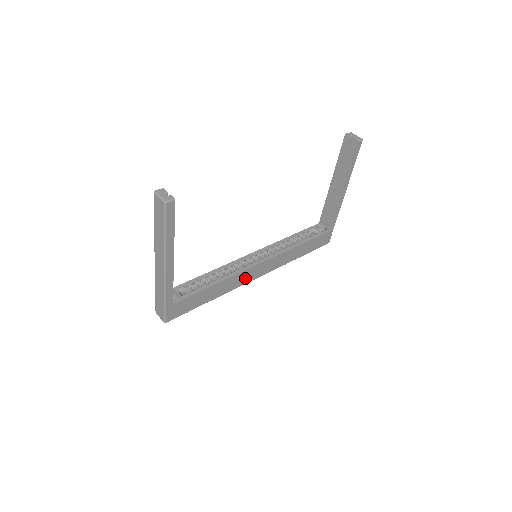
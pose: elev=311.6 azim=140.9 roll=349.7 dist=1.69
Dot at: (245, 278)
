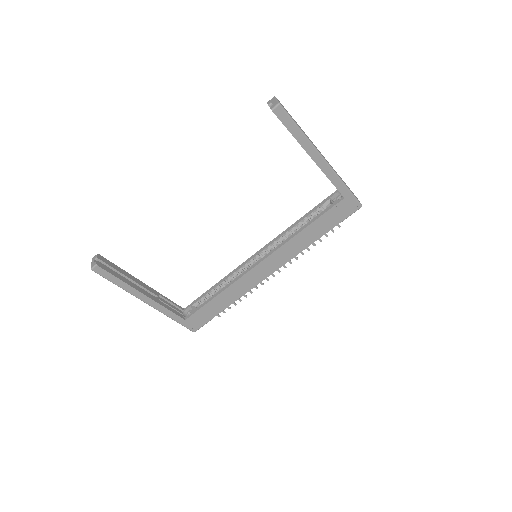
Dot at: (253, 279)
